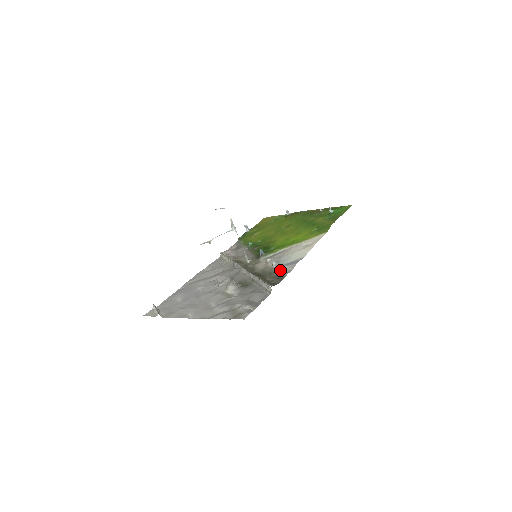
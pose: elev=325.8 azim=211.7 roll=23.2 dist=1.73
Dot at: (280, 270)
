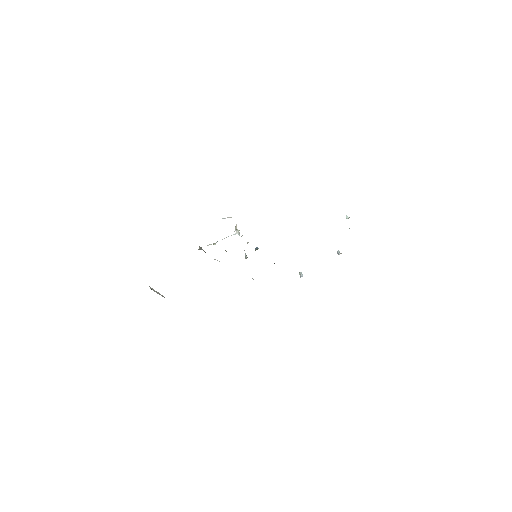
Dot at: occluded
